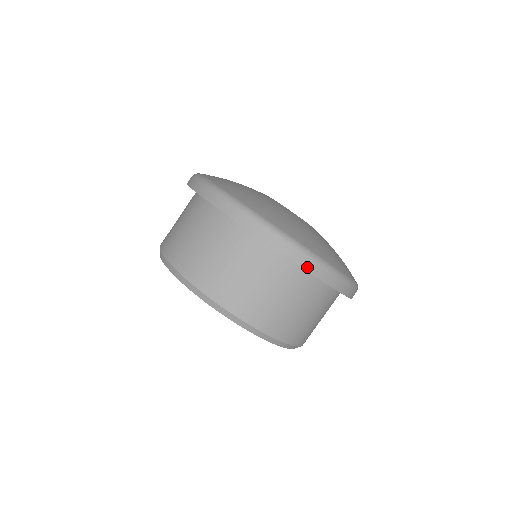
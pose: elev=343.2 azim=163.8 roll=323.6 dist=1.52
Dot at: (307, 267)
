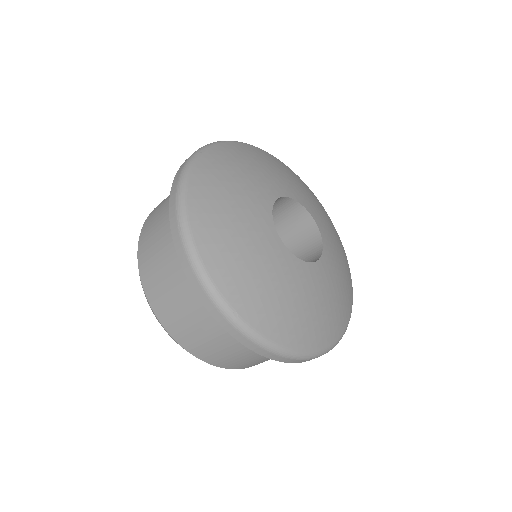
Dot at: (189, 275)
